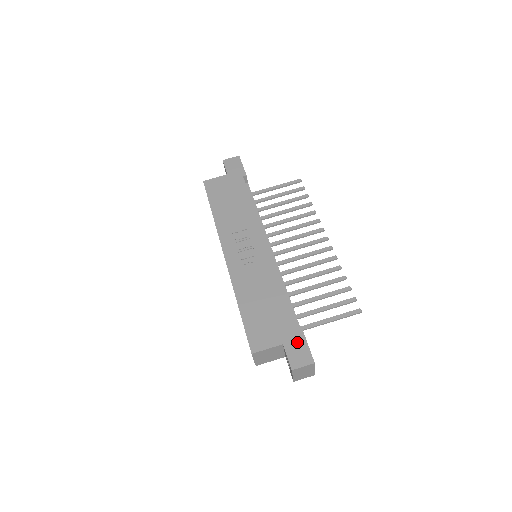
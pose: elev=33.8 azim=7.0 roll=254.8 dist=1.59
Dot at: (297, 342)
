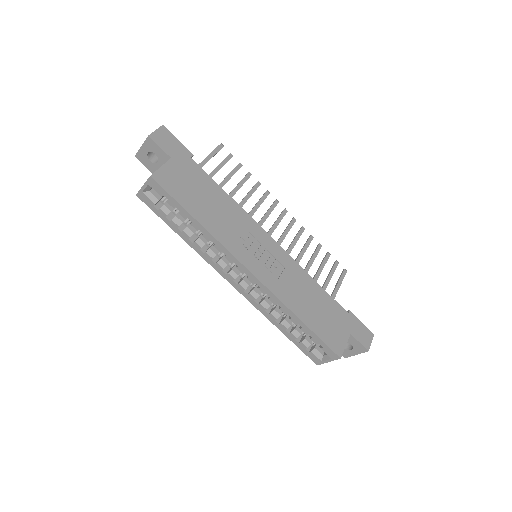
Dot at: (356, 325)
